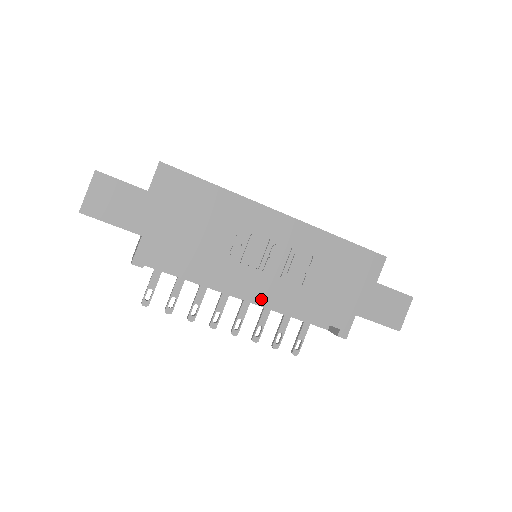
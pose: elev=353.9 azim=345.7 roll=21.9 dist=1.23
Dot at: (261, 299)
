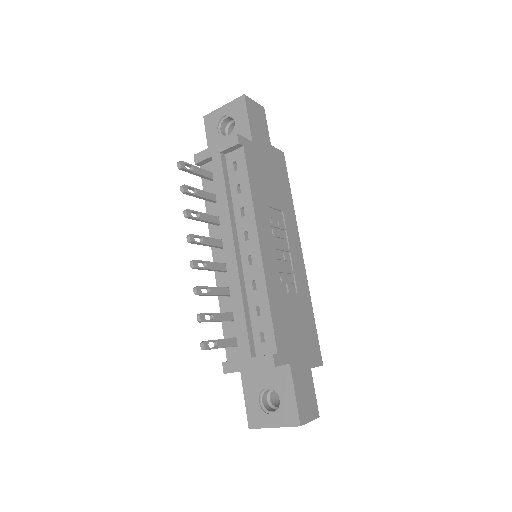
Dot at: (262, 256)
